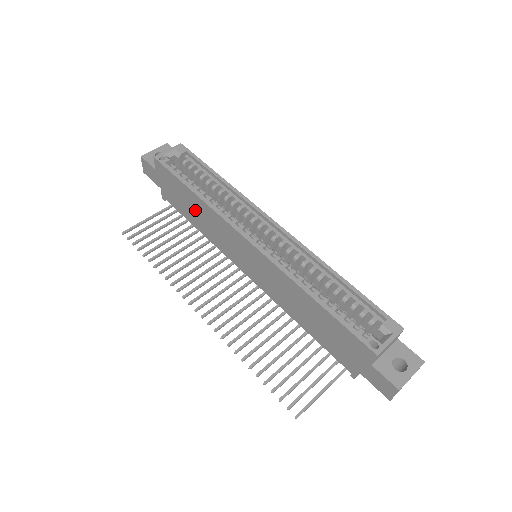
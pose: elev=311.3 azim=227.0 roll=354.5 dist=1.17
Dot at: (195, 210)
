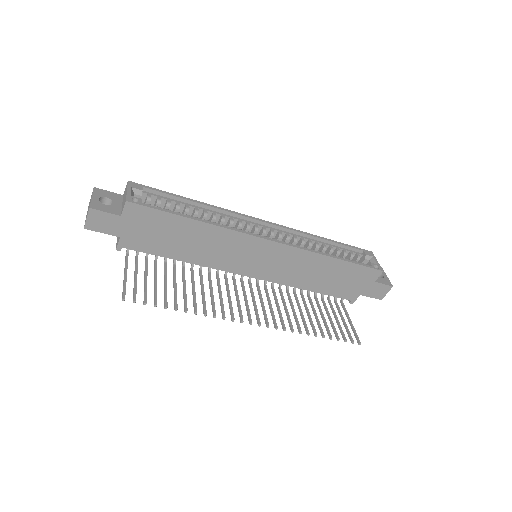
Dot at: (189, 240)
